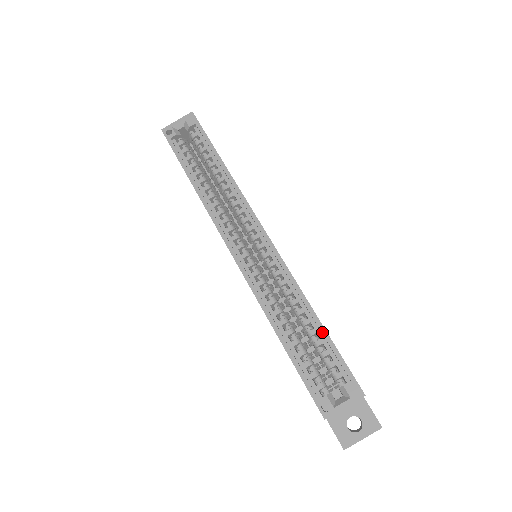
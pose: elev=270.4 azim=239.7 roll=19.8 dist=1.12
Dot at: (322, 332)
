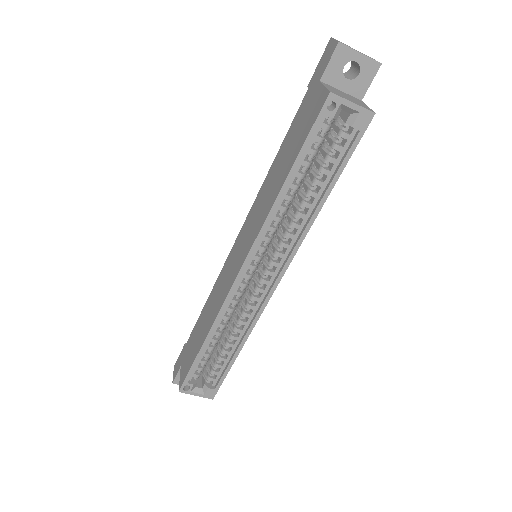
Dot at: (232, 361)
